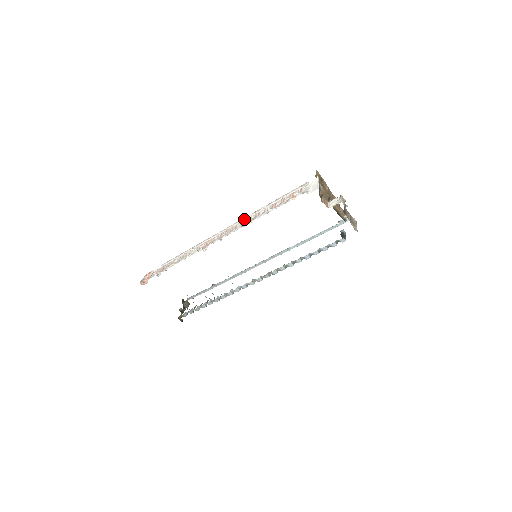
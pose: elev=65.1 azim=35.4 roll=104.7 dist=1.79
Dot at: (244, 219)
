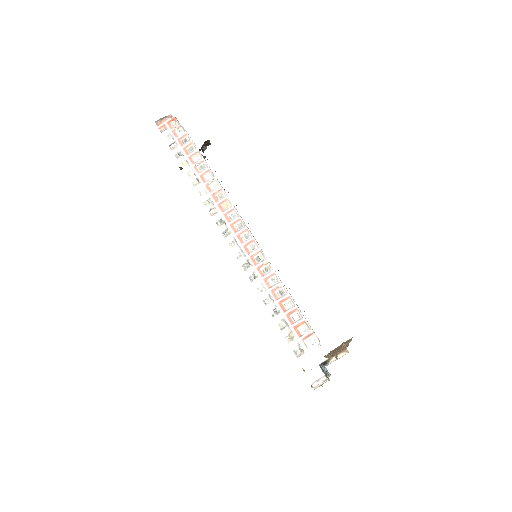
Dot at: (262, 251)
